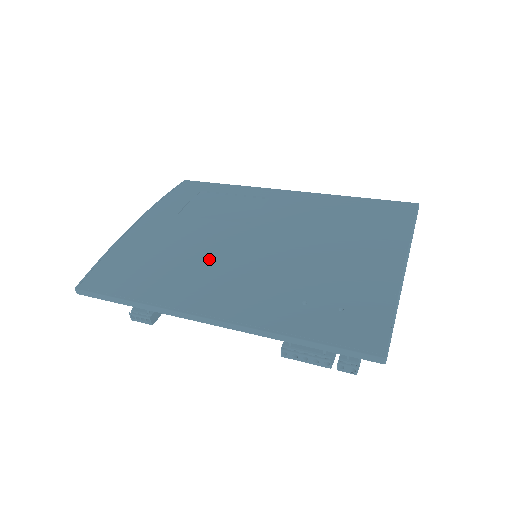
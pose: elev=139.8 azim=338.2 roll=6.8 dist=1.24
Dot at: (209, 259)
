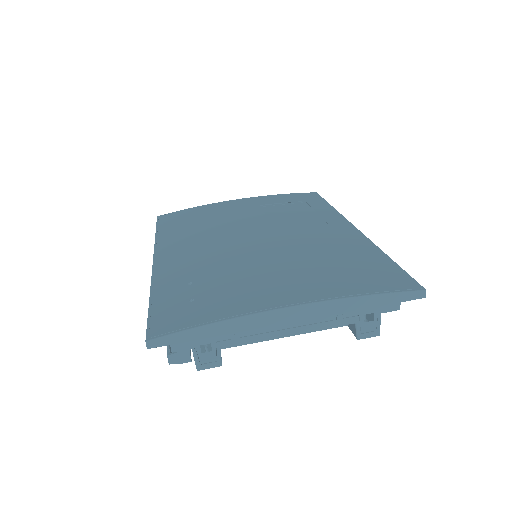
Dot at: (214, 234)
